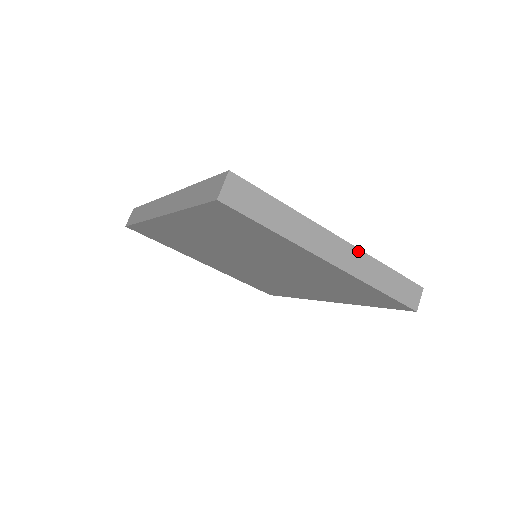
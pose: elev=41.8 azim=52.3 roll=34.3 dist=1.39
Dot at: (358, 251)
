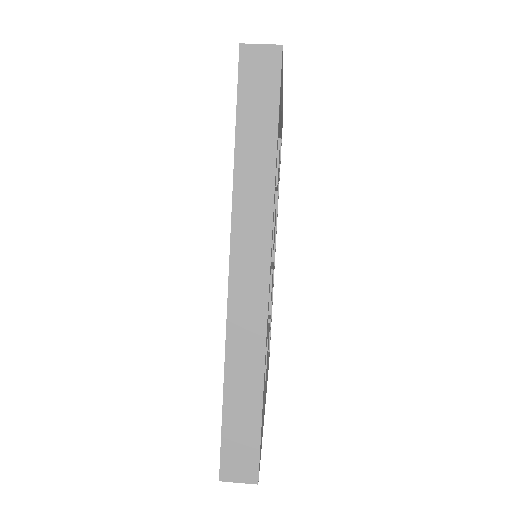
Dot at: occluded
